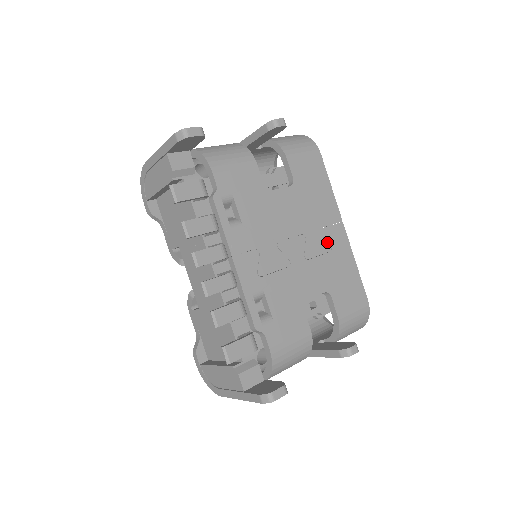
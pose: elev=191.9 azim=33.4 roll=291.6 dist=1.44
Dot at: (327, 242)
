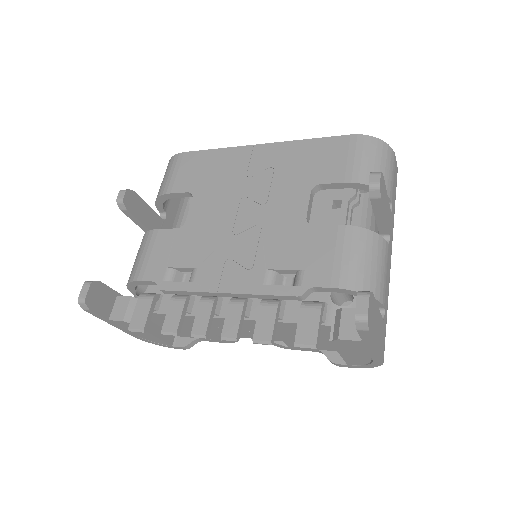
Dot at: (263, 171)
